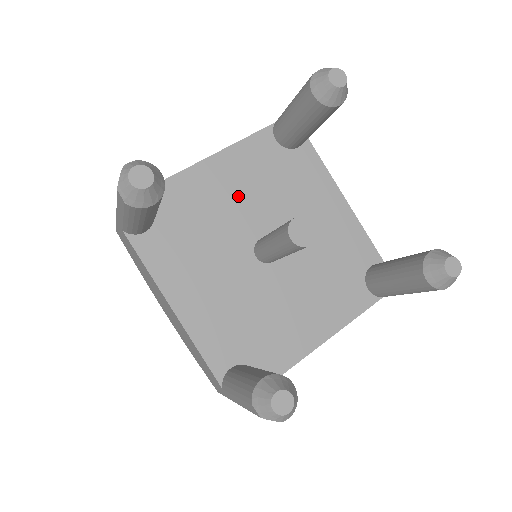
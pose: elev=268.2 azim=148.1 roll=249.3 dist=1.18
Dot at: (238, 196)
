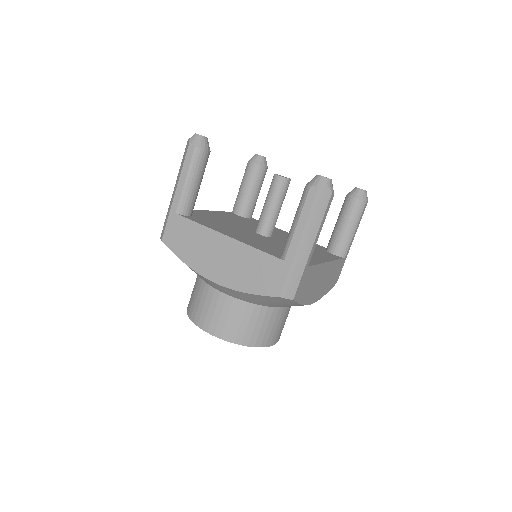
Dot at: (232, 221)
